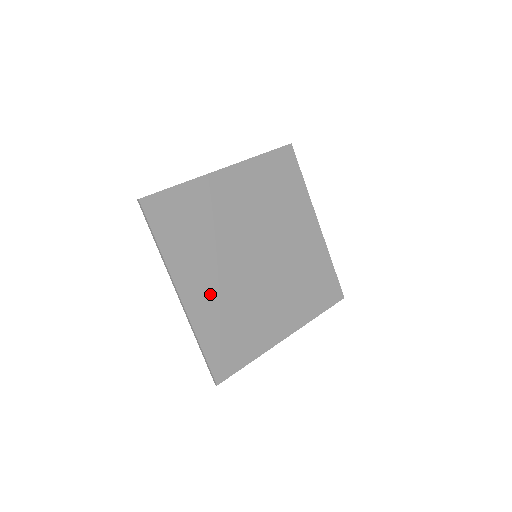
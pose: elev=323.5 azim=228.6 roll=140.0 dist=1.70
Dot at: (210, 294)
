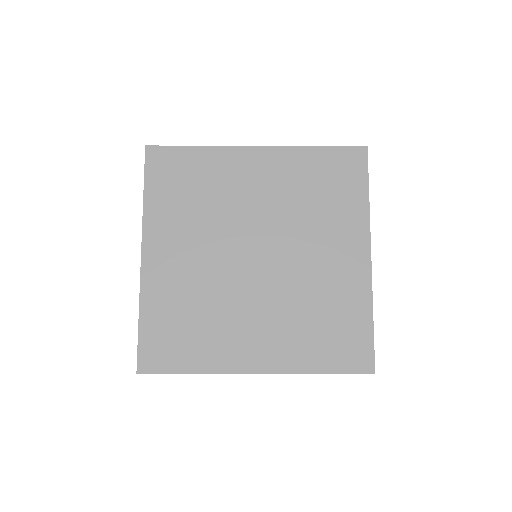
Dot at: (177, 270)
